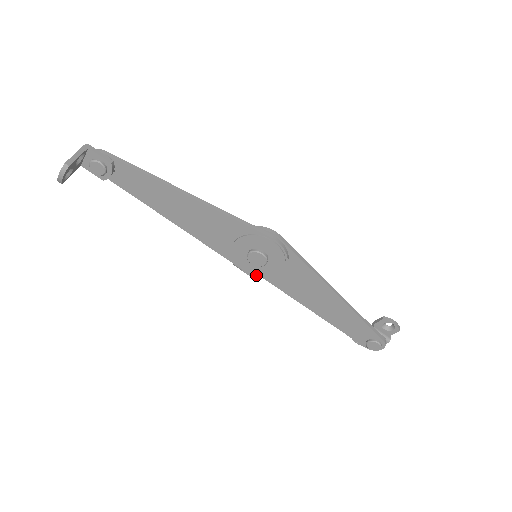
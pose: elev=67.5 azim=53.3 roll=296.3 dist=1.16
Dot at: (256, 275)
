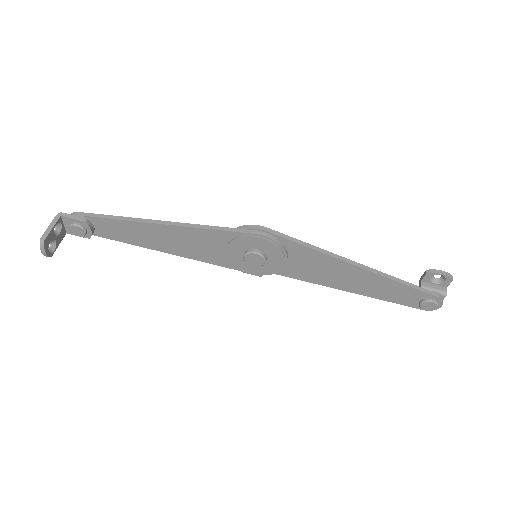
Dot at: occluded
